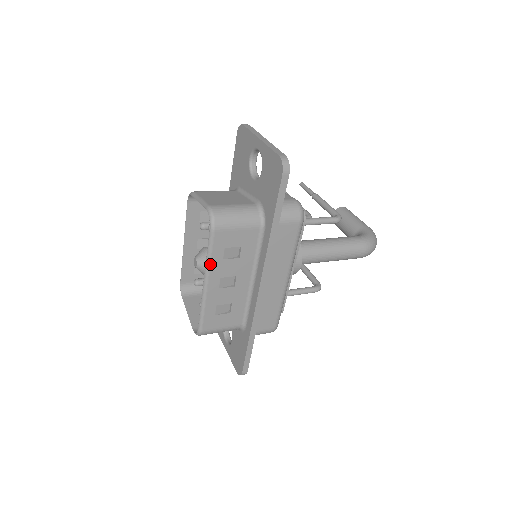
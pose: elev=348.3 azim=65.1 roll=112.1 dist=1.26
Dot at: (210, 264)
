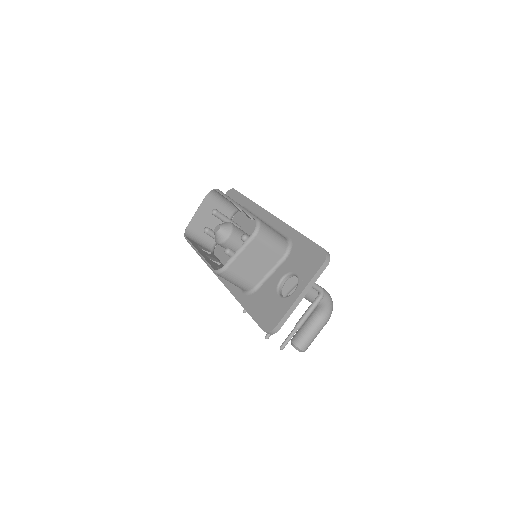
Dot at: (229, 197)
